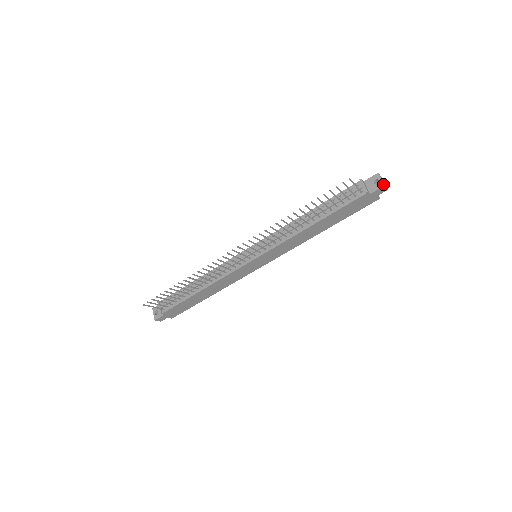
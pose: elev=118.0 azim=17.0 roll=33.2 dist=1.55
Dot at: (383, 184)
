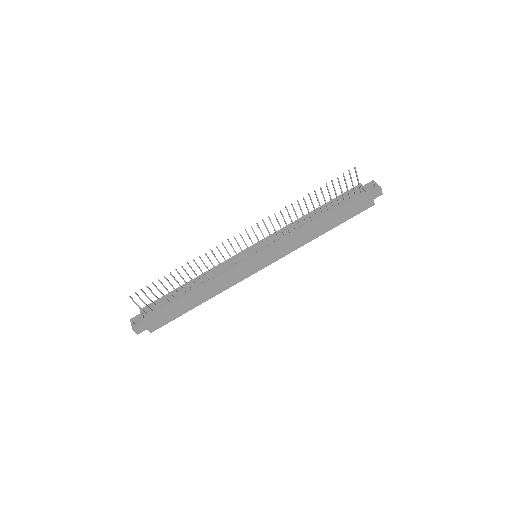
Dot at: (379, 186)
